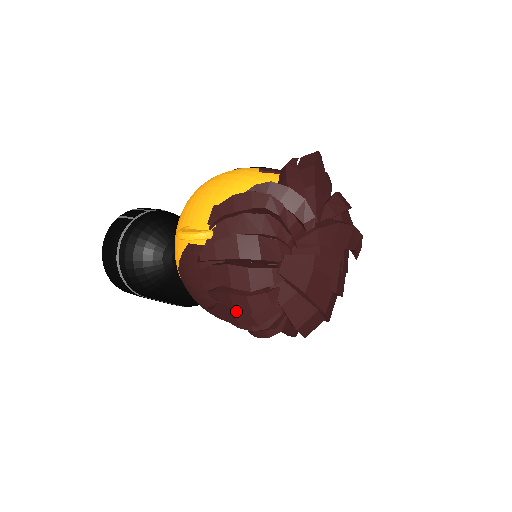
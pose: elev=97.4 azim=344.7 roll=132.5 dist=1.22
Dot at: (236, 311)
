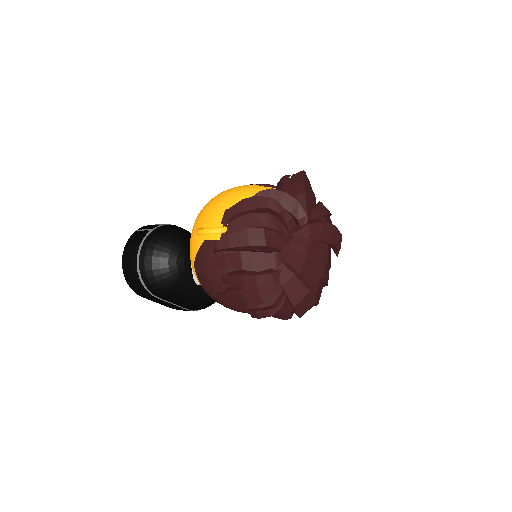
Dot at: (246, 290)
